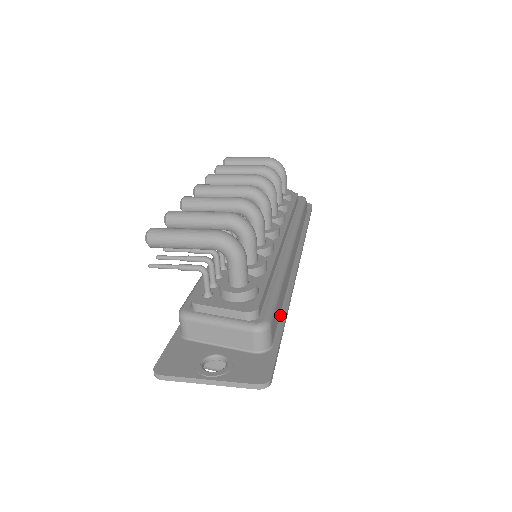
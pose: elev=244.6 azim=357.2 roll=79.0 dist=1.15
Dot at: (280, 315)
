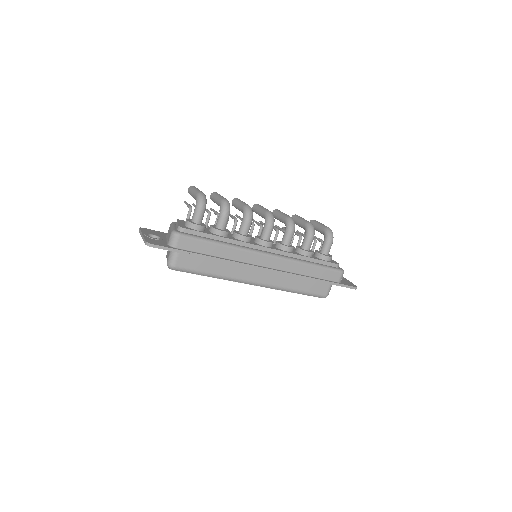
Dot at: (203, 253)
